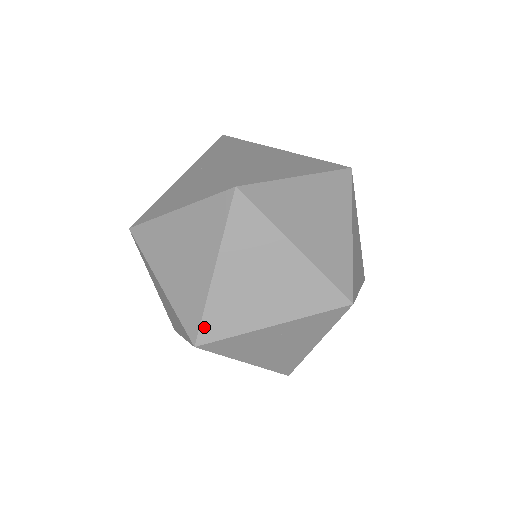
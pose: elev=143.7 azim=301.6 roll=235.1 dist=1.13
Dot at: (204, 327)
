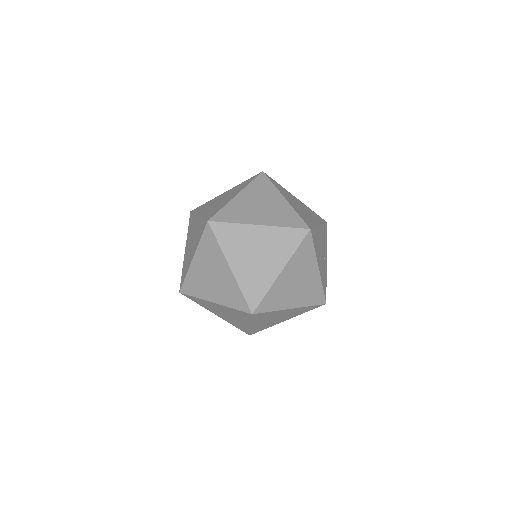
Dot at: (184, 285)
